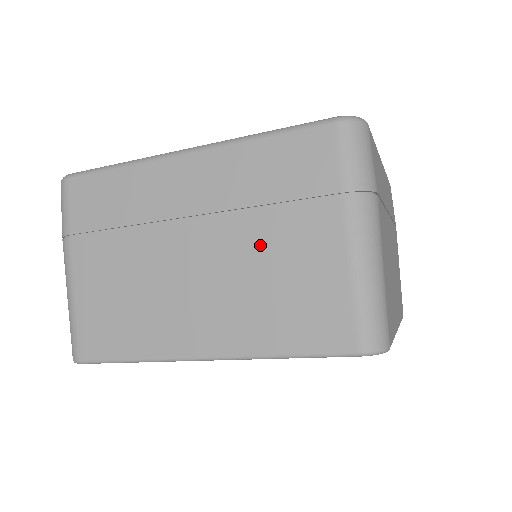
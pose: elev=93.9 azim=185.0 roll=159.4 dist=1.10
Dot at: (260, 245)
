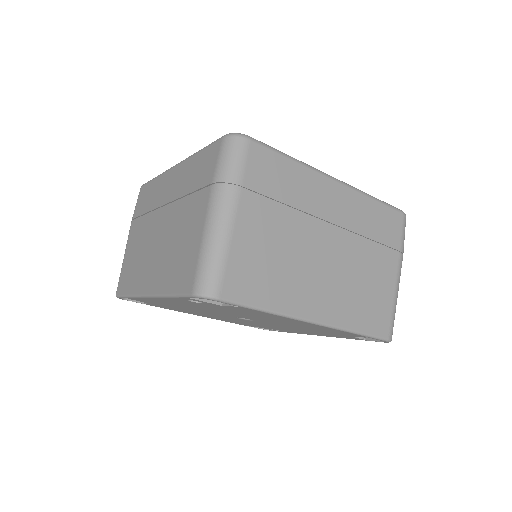
Dot at: (362, 261)
